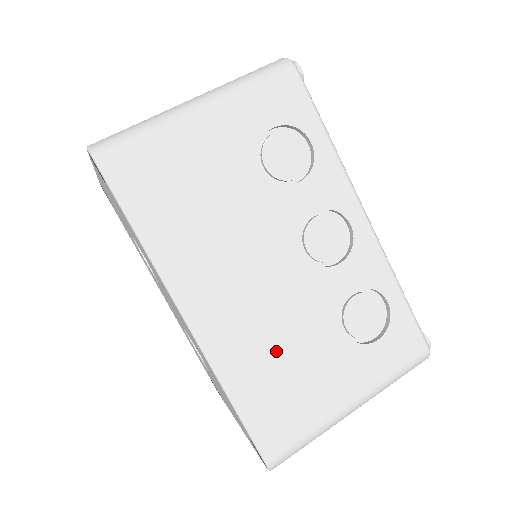
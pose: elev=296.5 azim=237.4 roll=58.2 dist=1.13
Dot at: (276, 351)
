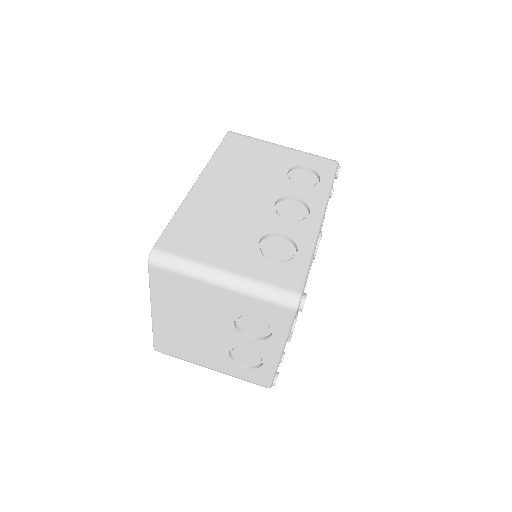
Dot at: (217, 218)
